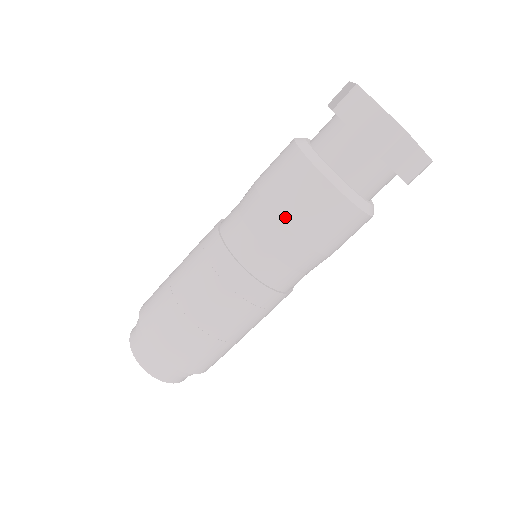
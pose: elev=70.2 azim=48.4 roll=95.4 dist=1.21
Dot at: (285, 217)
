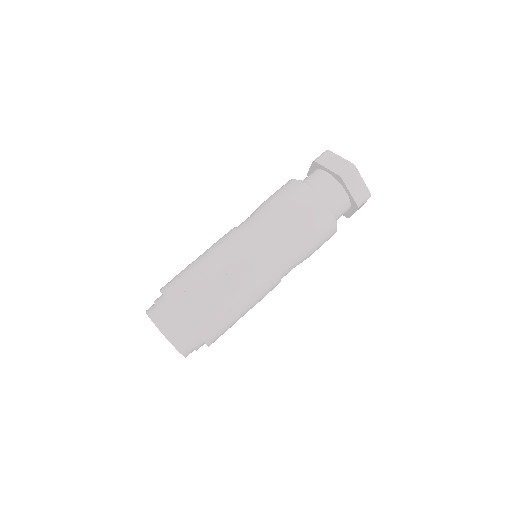
Dot at: (284, 209)
